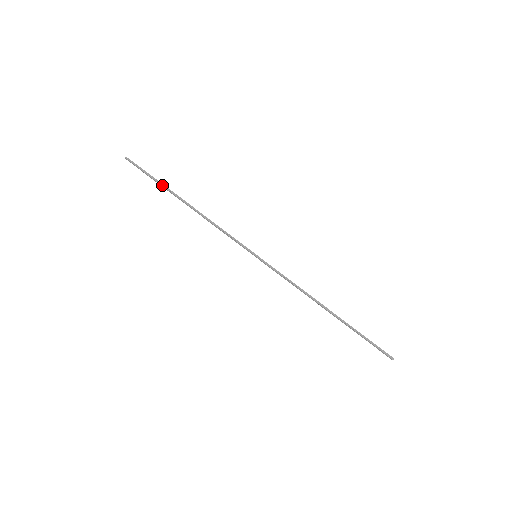
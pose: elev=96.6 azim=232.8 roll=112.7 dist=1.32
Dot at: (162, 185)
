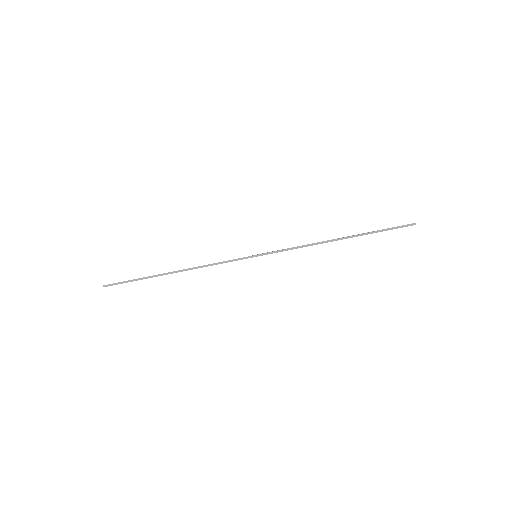
Dot at: (146, 278)
